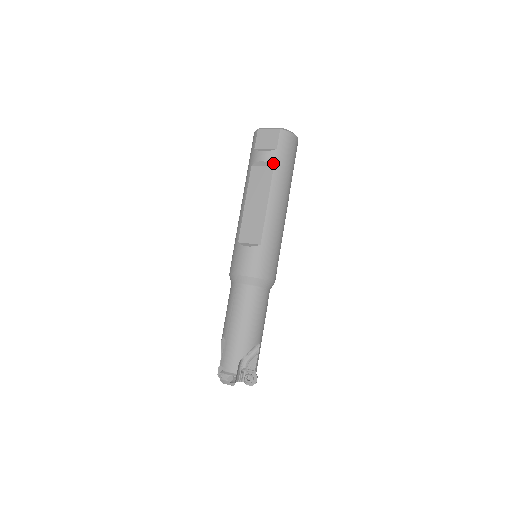
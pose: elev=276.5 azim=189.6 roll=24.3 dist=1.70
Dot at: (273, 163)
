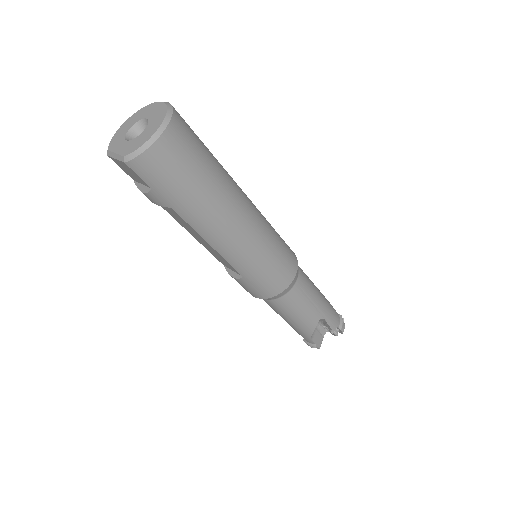
Dot at: (166, 205)
